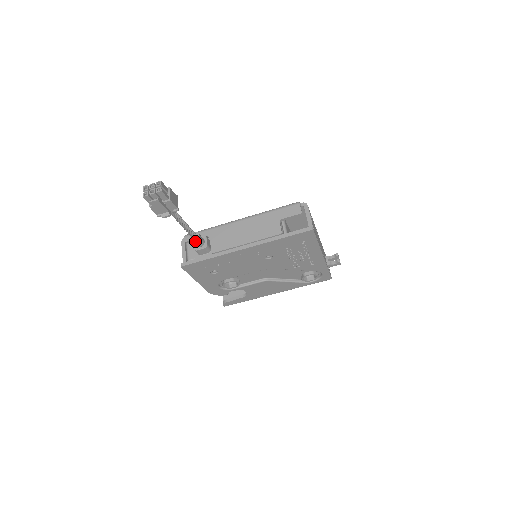
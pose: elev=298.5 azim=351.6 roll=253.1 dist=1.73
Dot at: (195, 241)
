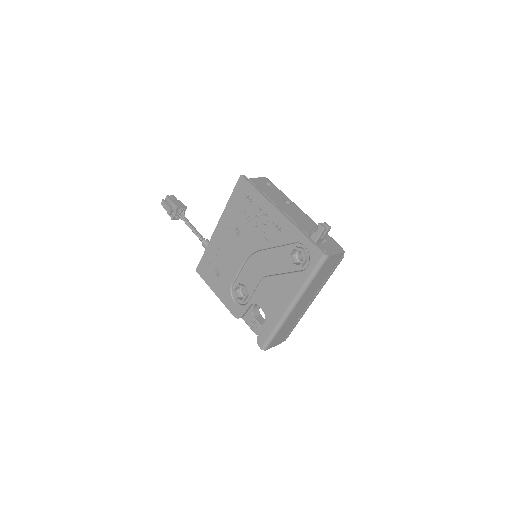
Dot at: (203, 244)
